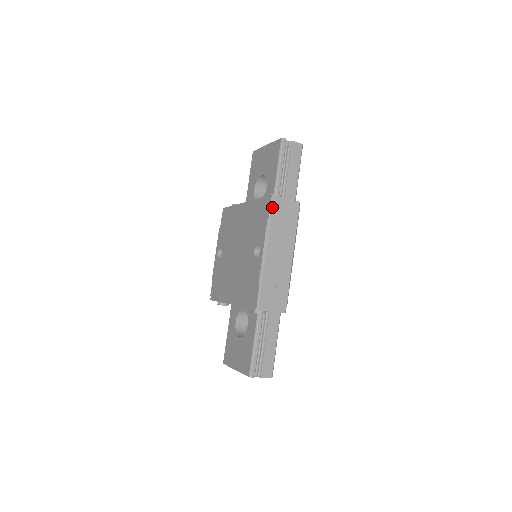
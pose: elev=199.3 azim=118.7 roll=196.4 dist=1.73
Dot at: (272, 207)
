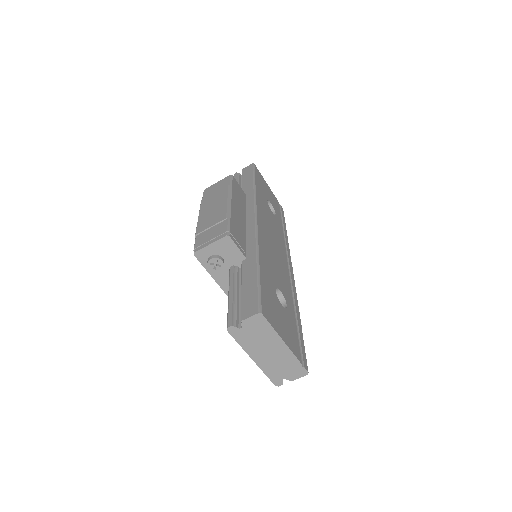
Dot at: (203, 195)
